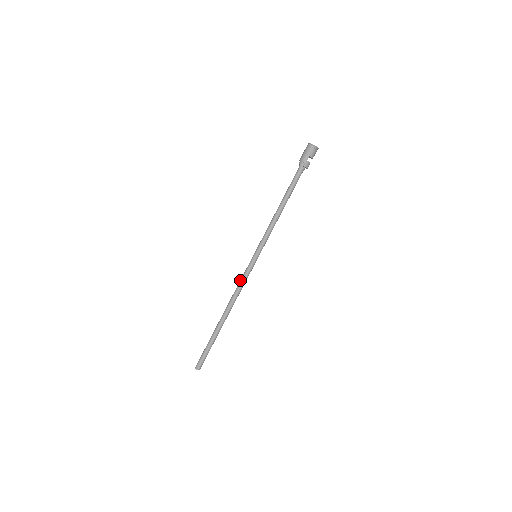
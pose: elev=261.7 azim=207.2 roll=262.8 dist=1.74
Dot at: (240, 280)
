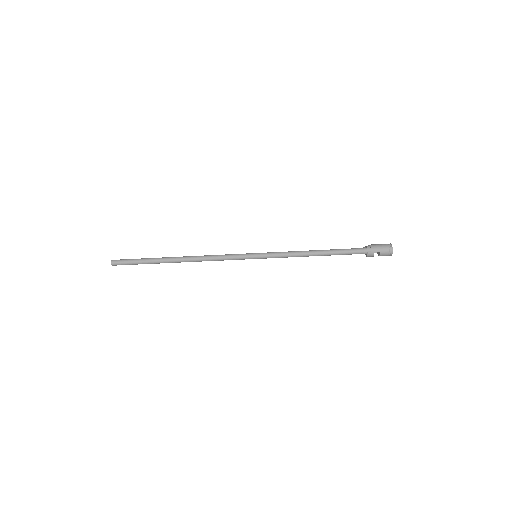
Dot at: occluded
